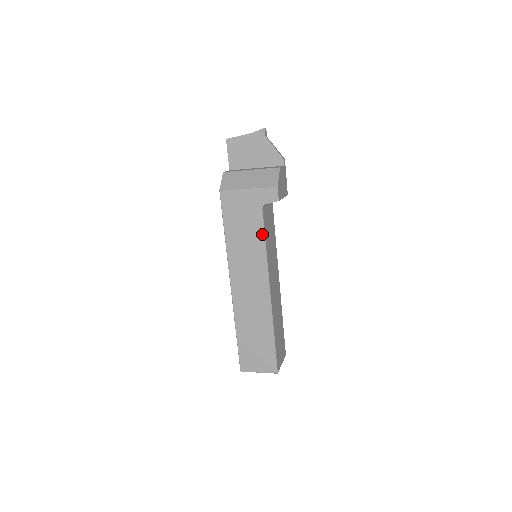
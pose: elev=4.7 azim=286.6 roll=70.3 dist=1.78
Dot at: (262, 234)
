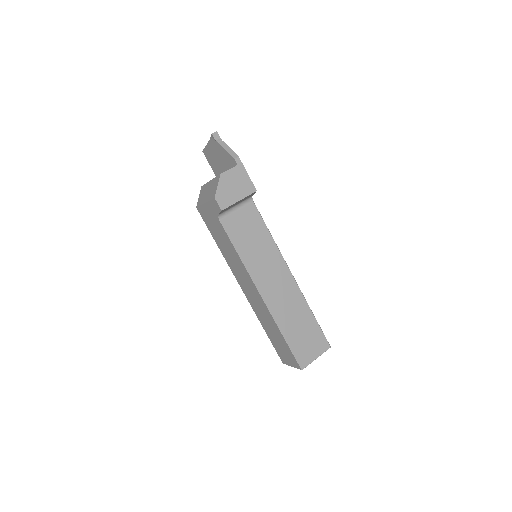
Dot at: (230, 242)
